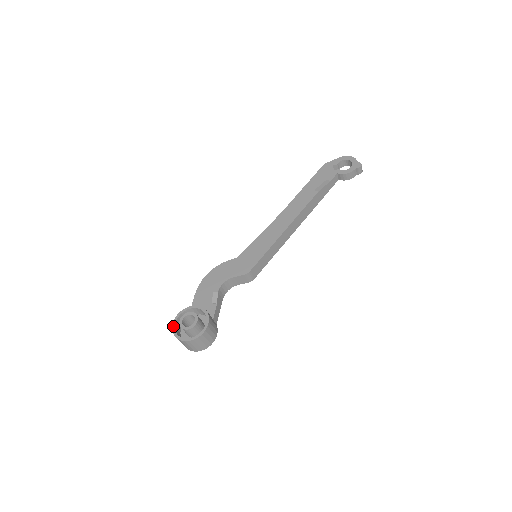
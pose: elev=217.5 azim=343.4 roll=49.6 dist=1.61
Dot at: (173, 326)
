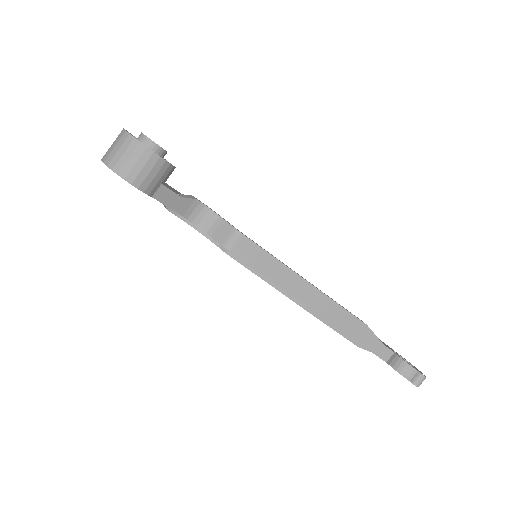
Dot at: occluded
